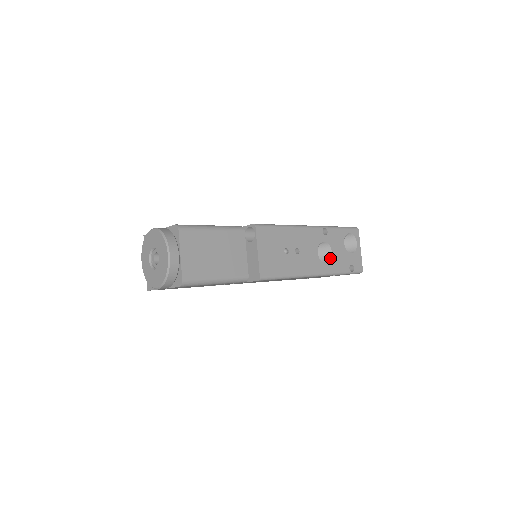
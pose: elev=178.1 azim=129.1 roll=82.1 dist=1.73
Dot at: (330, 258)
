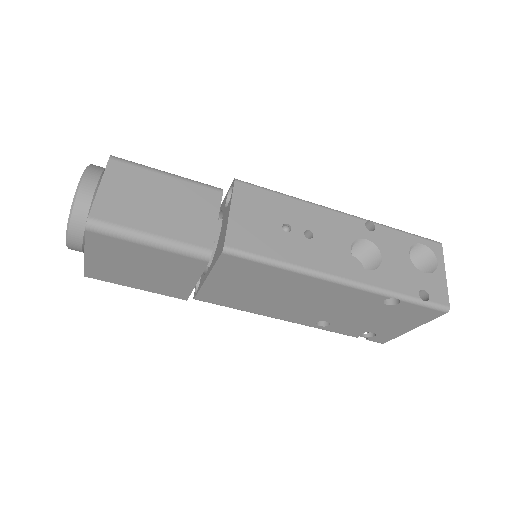
Dot at: (378, 267)
